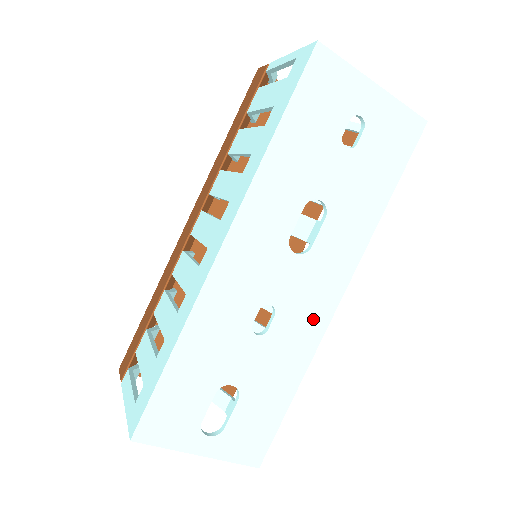
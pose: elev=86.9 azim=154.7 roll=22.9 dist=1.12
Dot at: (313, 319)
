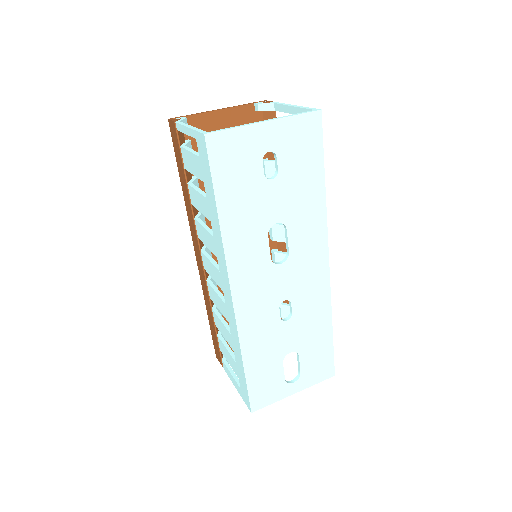
Dot at: (317, 287)
